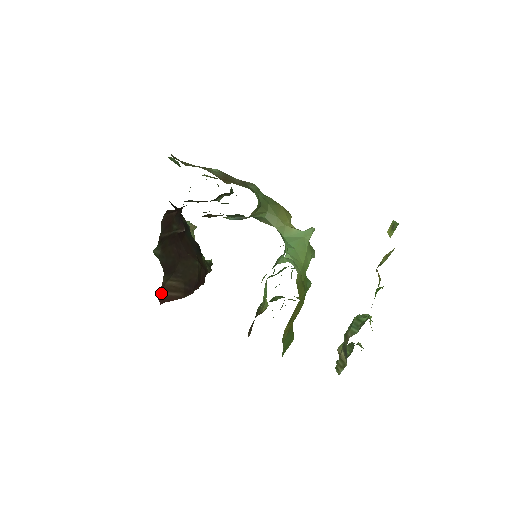
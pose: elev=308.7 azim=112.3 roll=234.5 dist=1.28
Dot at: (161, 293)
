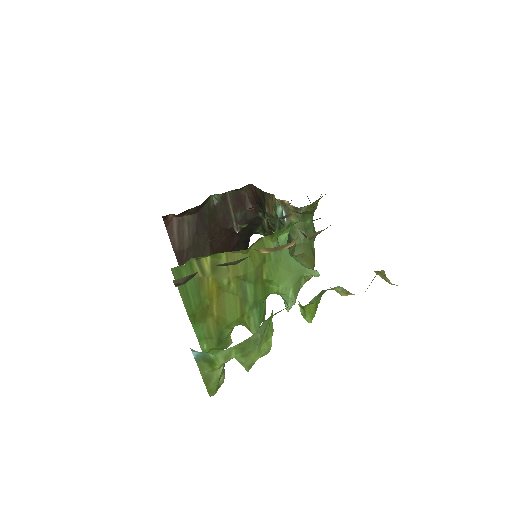
Dot at: (174, 220)
